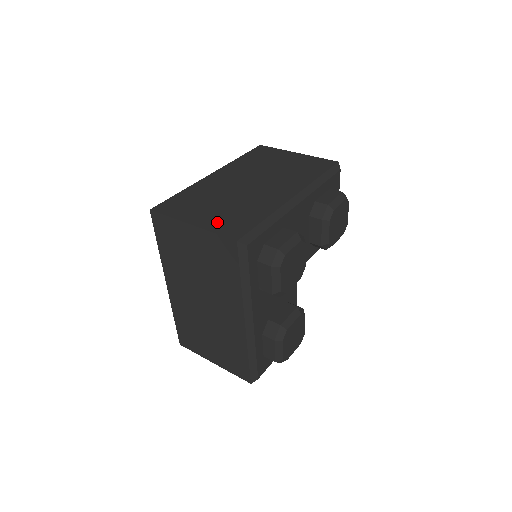
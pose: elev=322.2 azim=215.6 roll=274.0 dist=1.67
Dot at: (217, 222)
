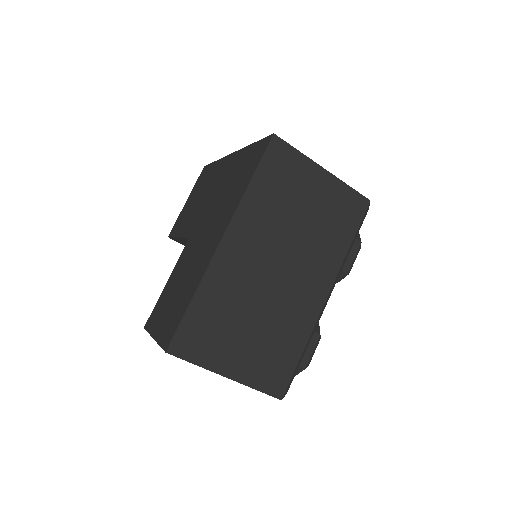
Dot at: occluded
